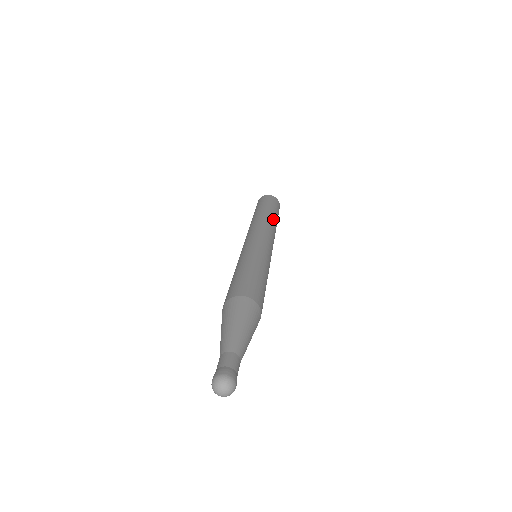
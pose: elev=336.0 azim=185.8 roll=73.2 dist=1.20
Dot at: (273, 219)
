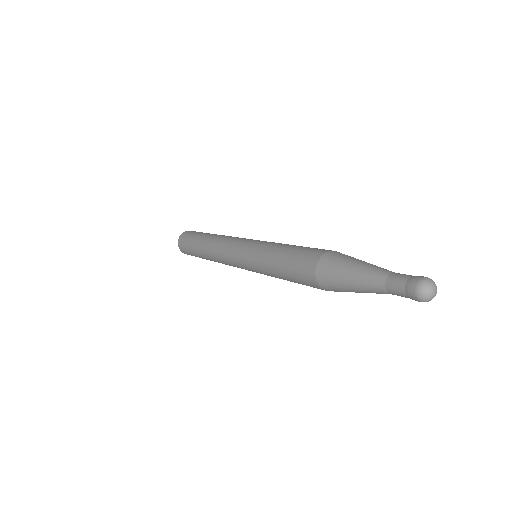
Dot at: occluded
